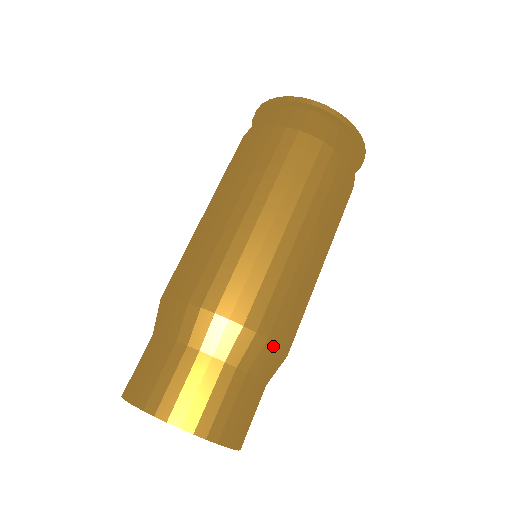
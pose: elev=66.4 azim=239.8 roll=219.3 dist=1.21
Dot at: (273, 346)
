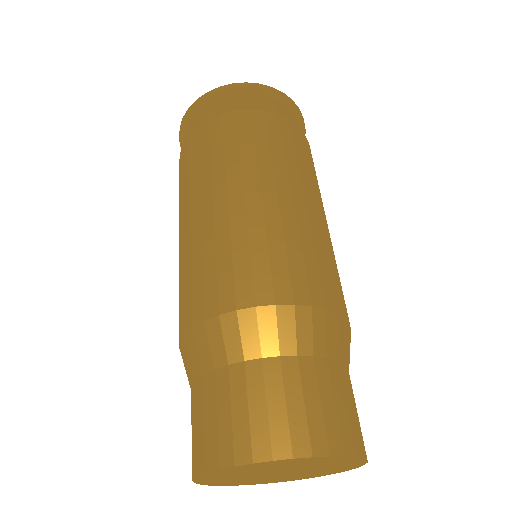
Dot at: (308, 310)
